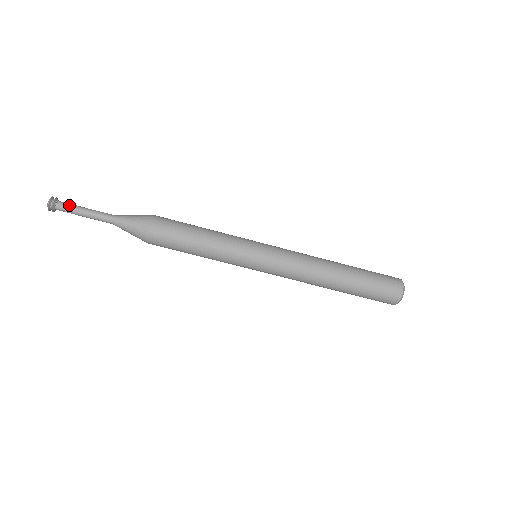
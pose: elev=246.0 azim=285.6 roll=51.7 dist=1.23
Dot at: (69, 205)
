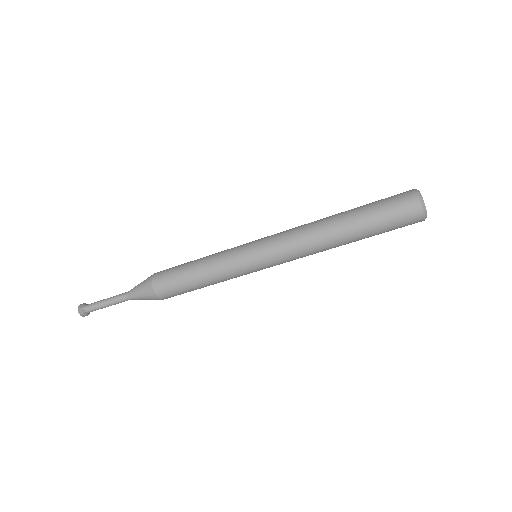
Dot at: (93, 306)
